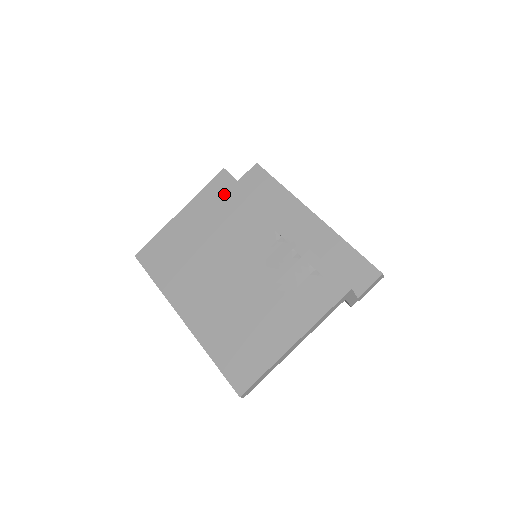
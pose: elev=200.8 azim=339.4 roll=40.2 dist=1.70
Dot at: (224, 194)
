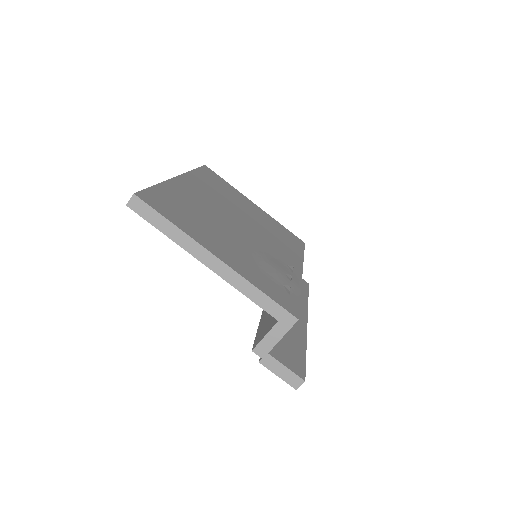
Dot at: (290, 237)
